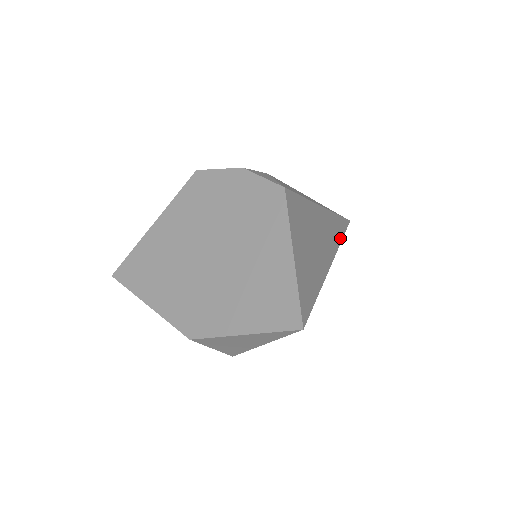
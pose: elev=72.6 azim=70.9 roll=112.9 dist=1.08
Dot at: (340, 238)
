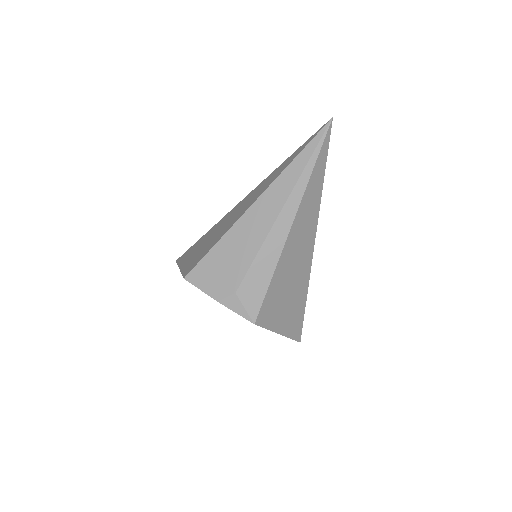
Dot at: (319, 195)
